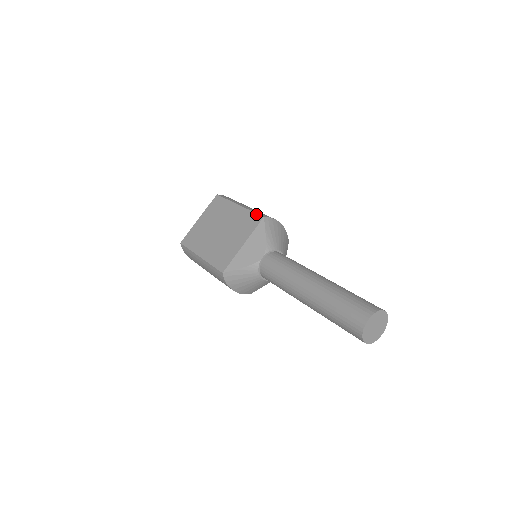
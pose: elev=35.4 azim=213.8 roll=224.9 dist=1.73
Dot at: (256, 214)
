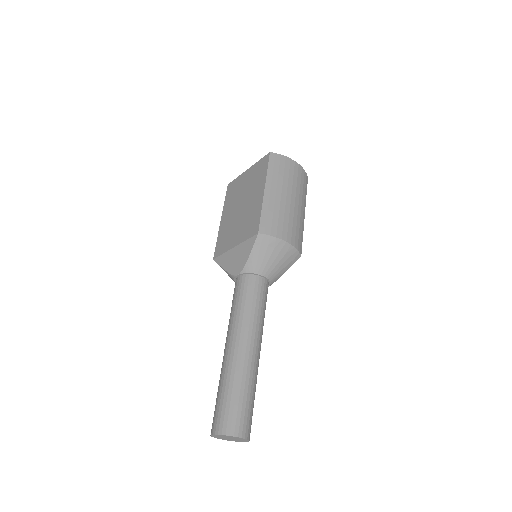
Dot at: (259, 222)
